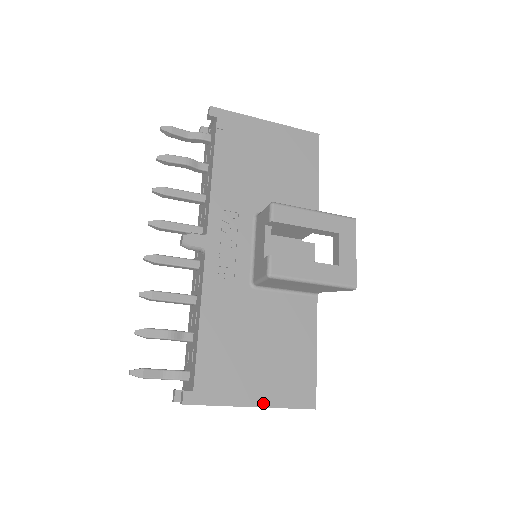
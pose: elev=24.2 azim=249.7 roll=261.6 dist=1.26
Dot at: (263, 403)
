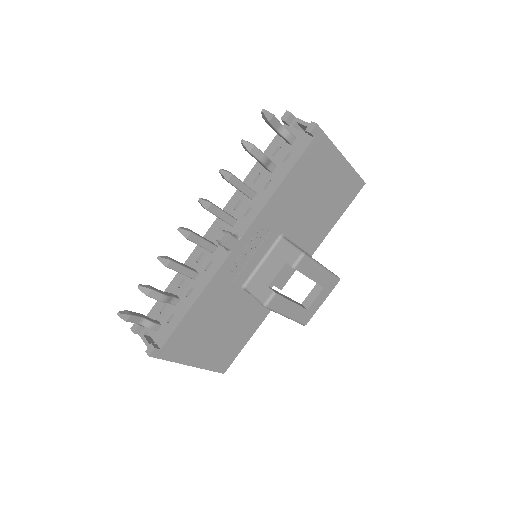
Dot at: (197, 365)
